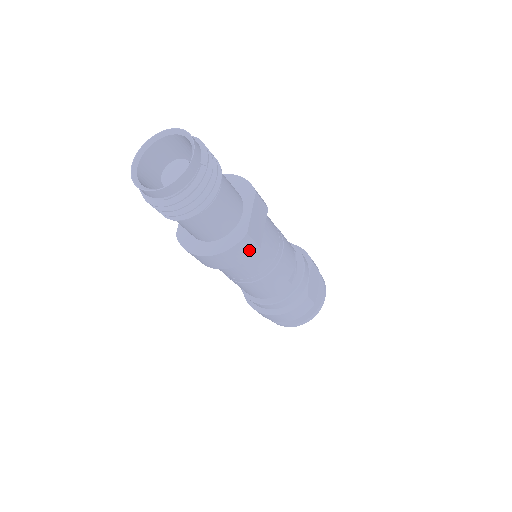
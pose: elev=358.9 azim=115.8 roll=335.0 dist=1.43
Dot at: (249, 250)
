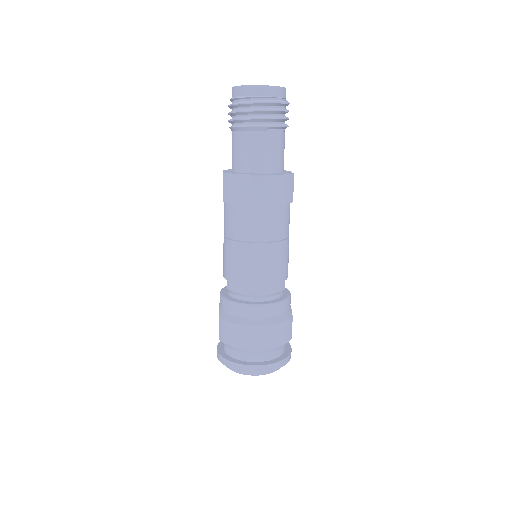
Dot at: (289, 193)
